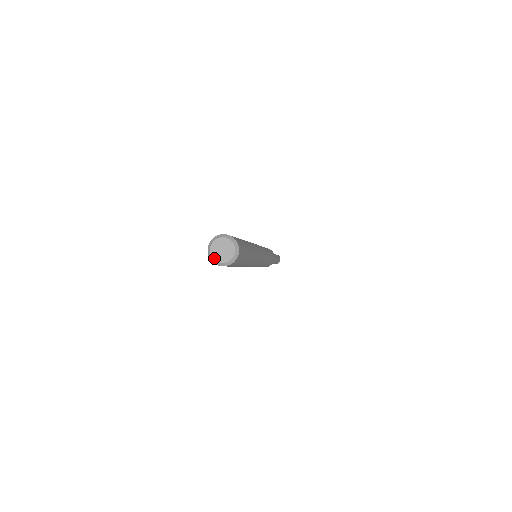
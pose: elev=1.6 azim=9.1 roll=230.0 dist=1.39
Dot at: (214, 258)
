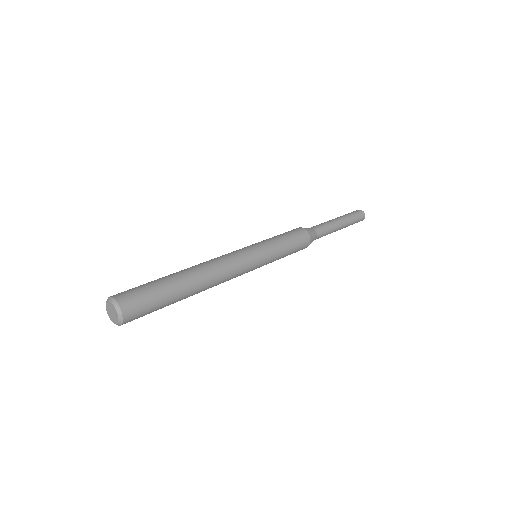
Dot at: (108, 314)
